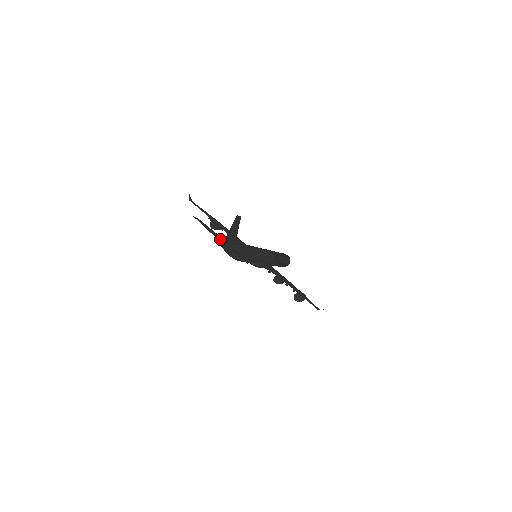
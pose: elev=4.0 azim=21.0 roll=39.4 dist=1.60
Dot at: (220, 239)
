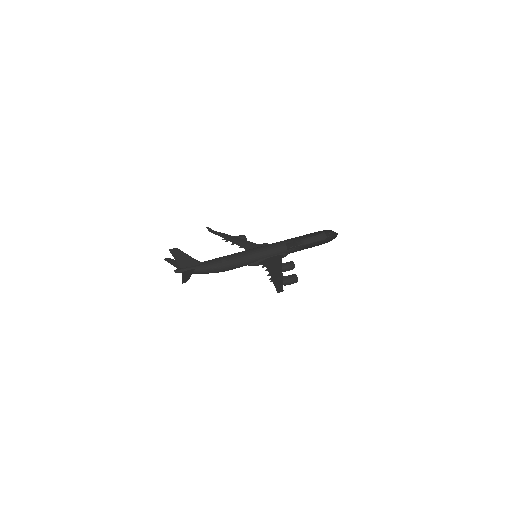
Dot at: (176, 269)
